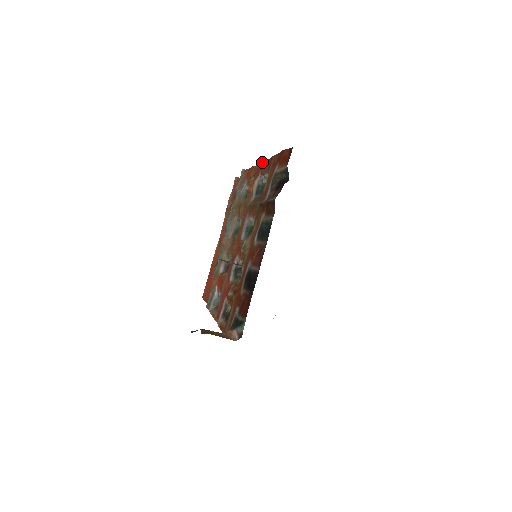
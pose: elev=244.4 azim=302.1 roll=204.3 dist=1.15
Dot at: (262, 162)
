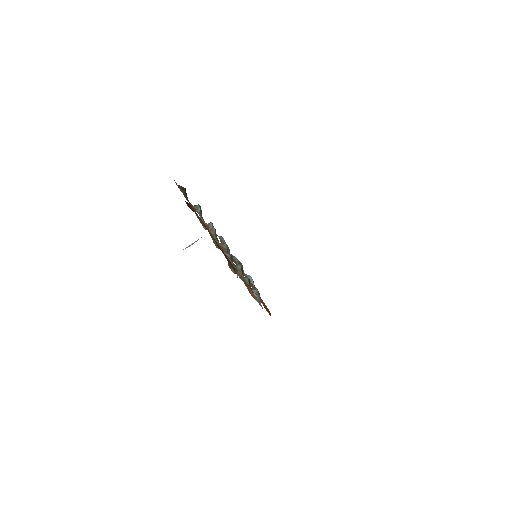
Dot at: occluded
